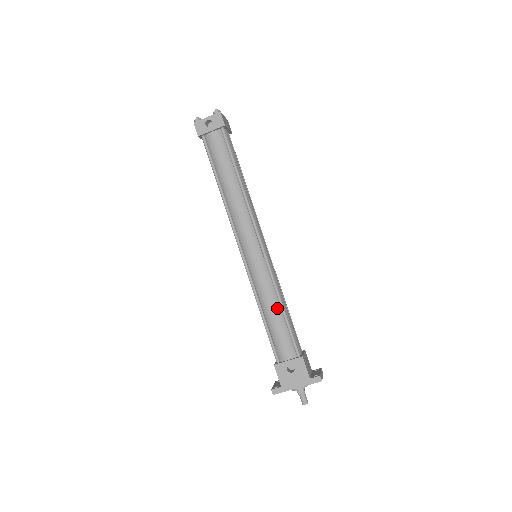
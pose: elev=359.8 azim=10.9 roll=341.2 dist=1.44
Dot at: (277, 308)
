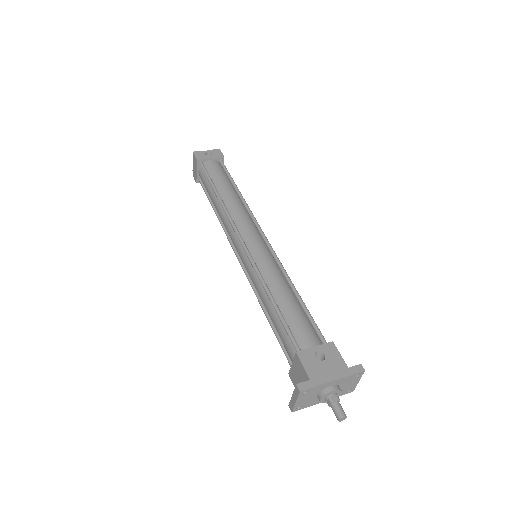
Dot at: (290, 293)
